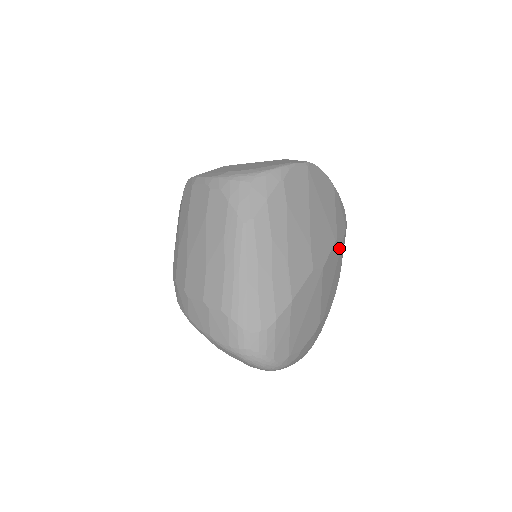
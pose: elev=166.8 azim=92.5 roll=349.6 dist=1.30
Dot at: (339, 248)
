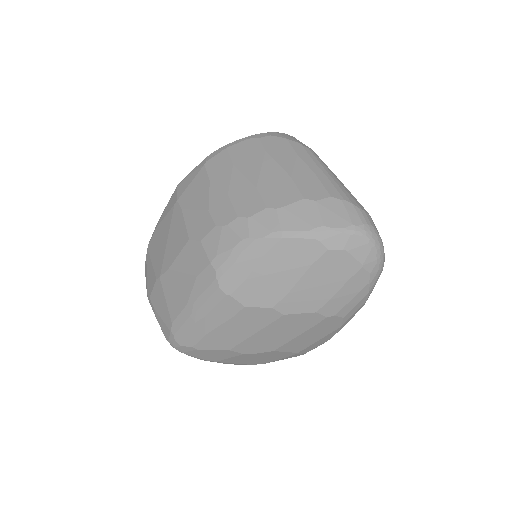
Dot at: occluded
